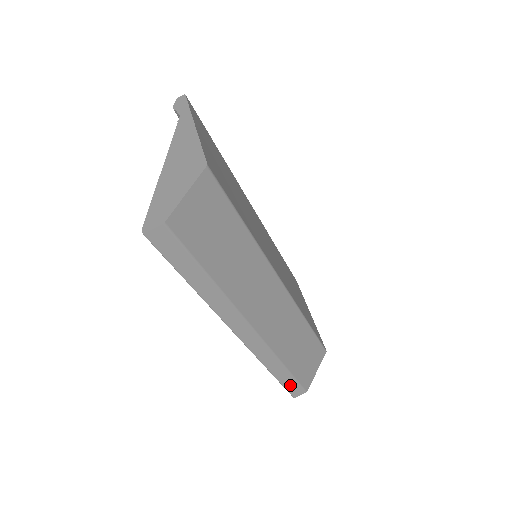
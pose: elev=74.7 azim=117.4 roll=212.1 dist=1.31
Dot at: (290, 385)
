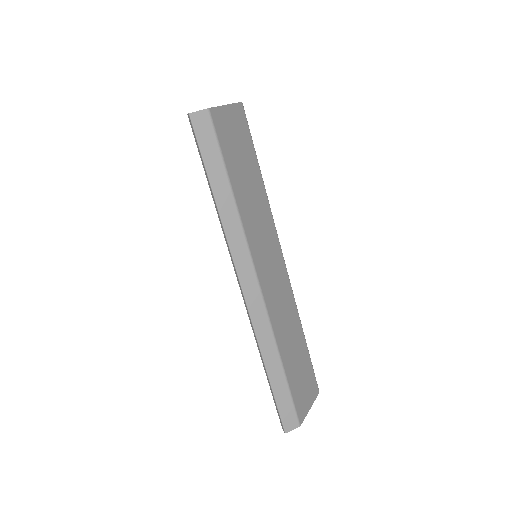
Dot at: (283, 403)
